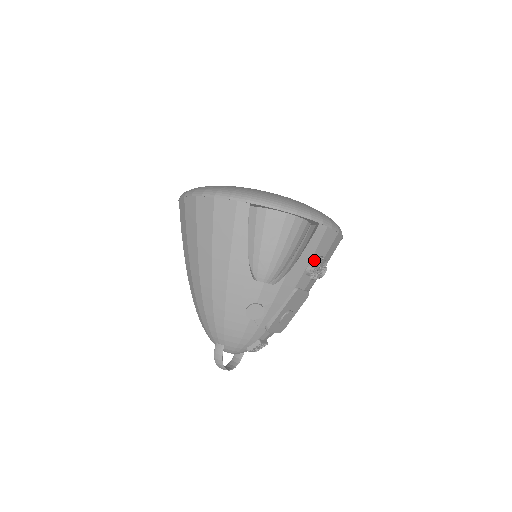
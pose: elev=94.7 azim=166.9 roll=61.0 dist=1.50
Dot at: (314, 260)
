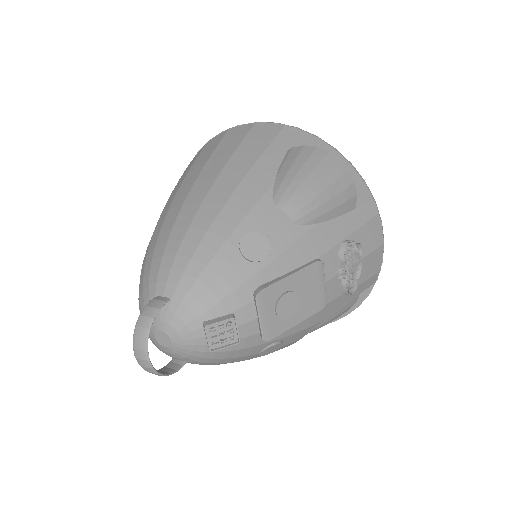
Dot at: (352, 243)
